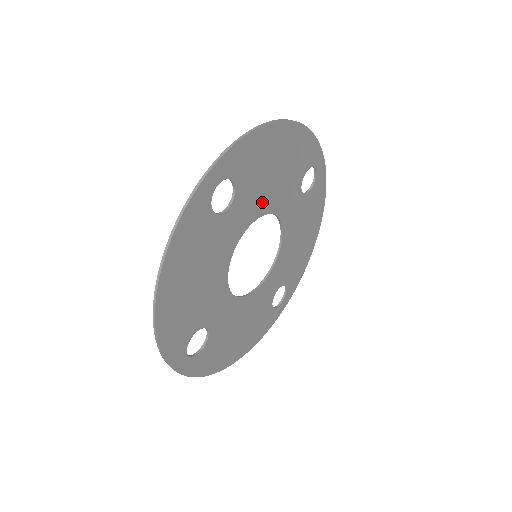
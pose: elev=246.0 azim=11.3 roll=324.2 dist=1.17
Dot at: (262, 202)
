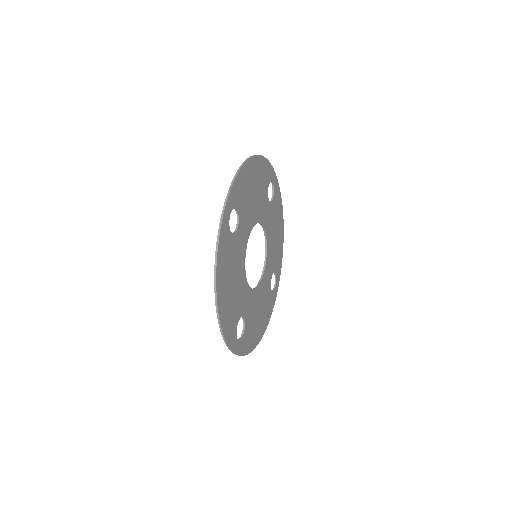
Dot at: (252, 217)
